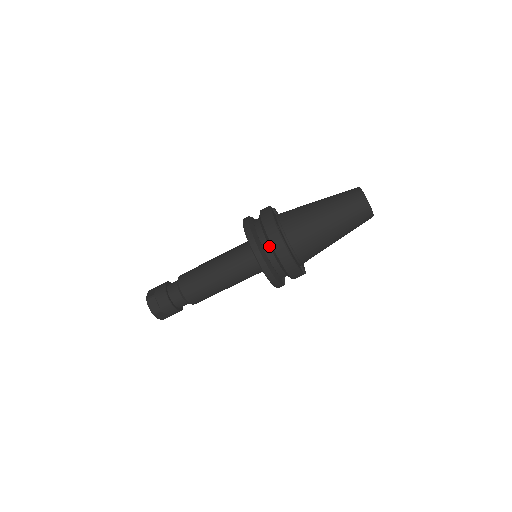
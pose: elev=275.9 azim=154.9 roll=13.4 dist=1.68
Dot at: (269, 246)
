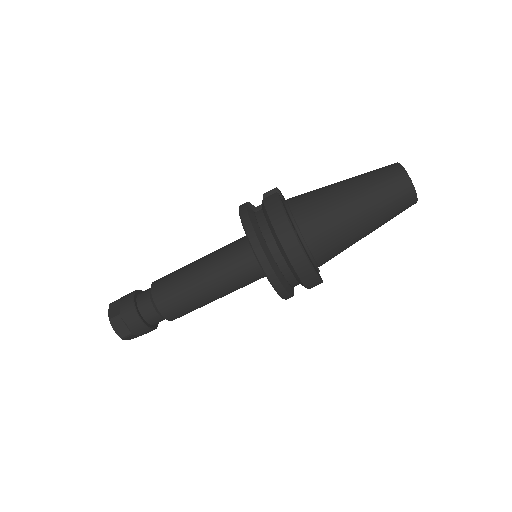
Dot at: (283, 258)
